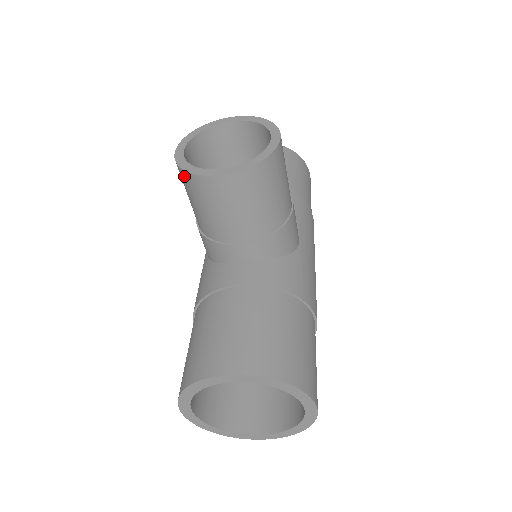
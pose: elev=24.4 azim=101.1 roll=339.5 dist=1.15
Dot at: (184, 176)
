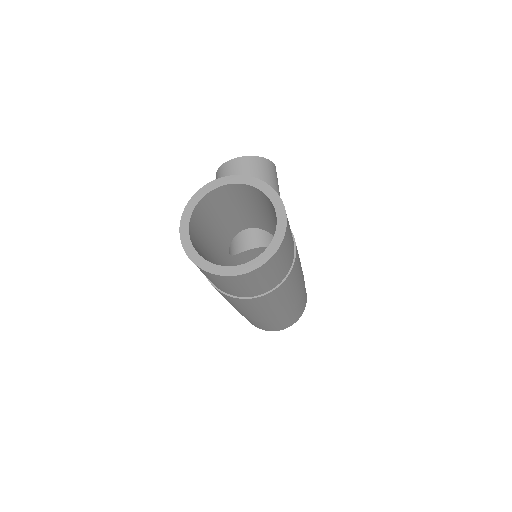
Dot at: (220, 171)
